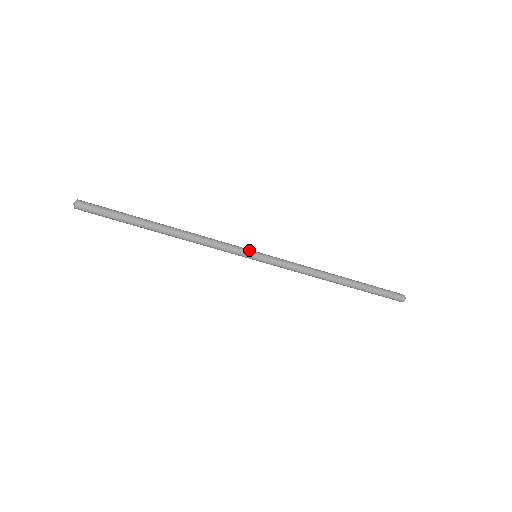
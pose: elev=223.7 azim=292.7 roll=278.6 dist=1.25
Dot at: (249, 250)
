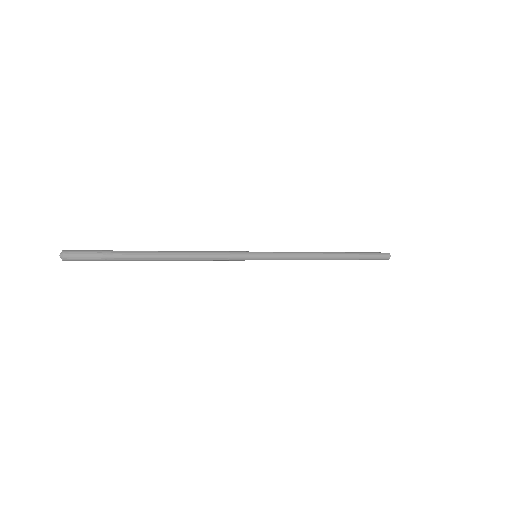
Dot at: (250, 257)
